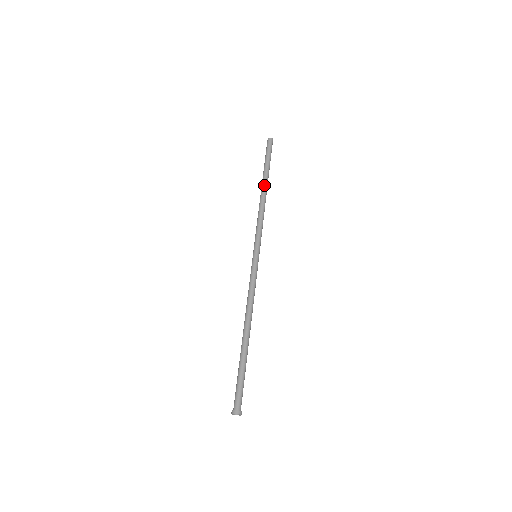
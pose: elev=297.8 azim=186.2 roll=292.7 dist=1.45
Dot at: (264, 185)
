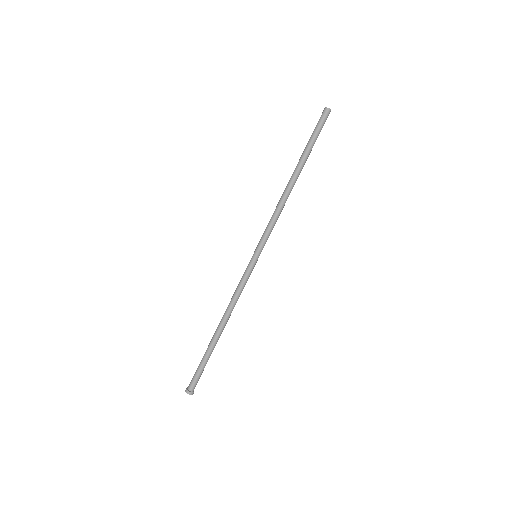
Dot at: (297, 176)
